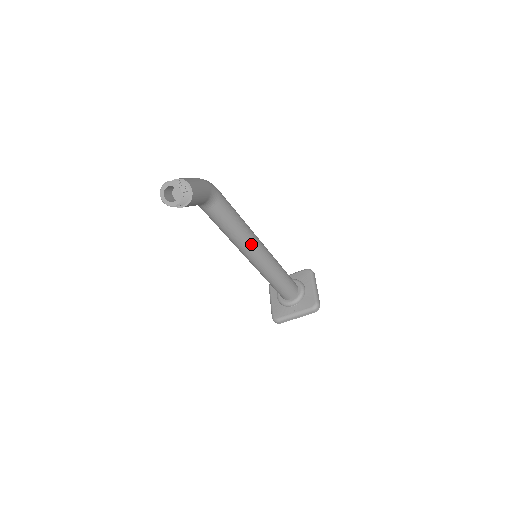
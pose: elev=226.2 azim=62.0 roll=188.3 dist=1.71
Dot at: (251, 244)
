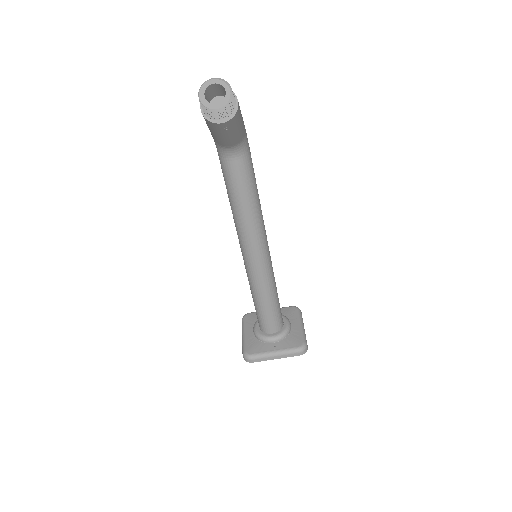
Dot at: (259, 234)
